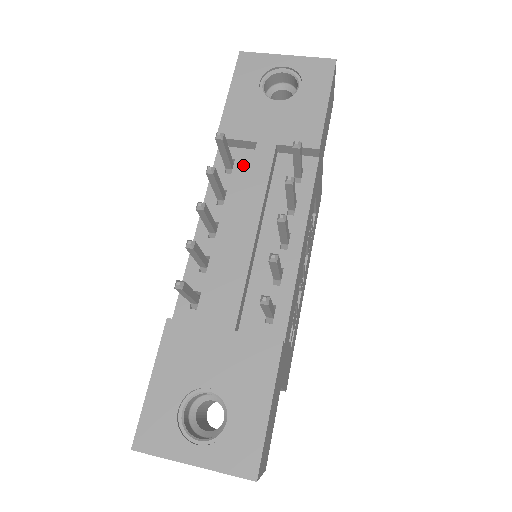
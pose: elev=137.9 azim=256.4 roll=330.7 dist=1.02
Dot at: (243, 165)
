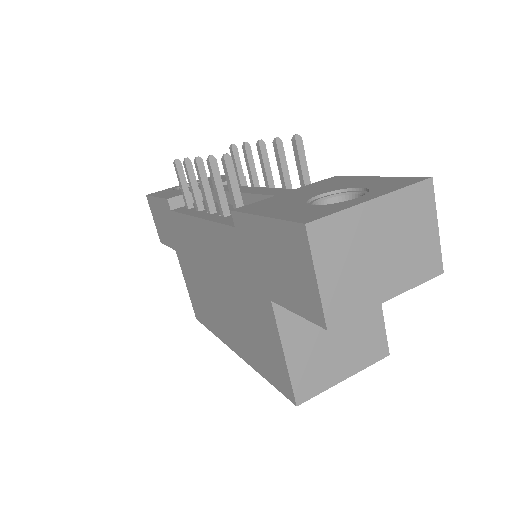
Dot at: occluded
